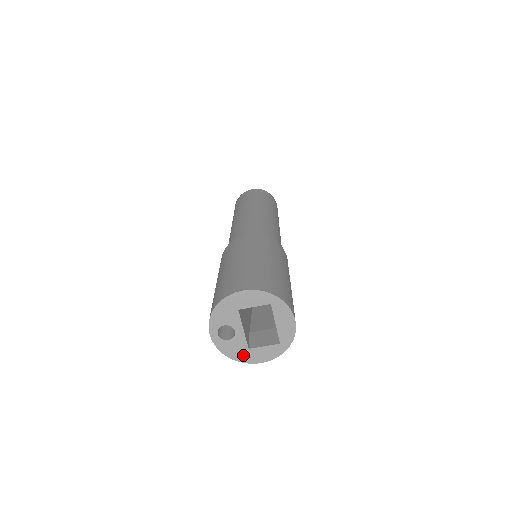
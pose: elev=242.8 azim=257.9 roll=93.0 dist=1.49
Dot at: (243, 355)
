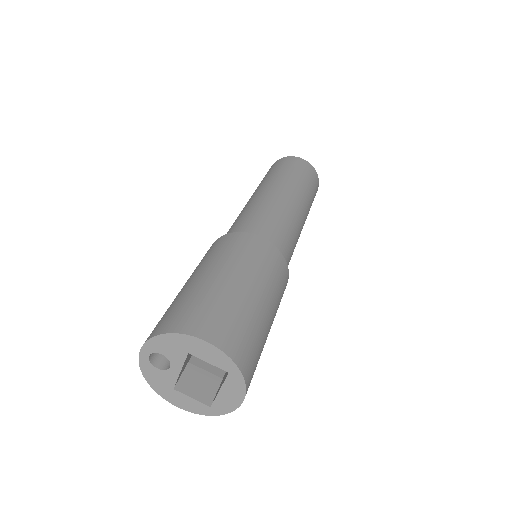
Dot at: (163, 389)
